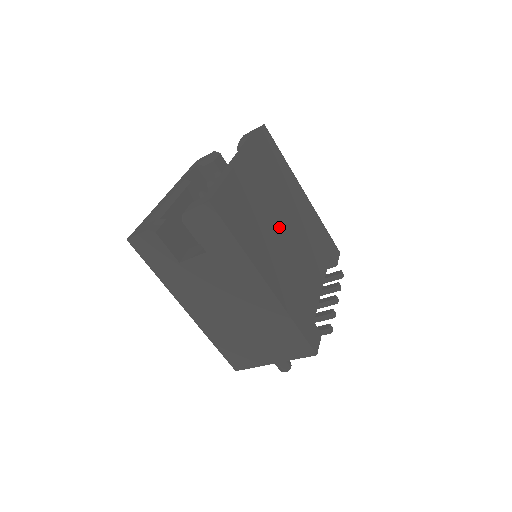
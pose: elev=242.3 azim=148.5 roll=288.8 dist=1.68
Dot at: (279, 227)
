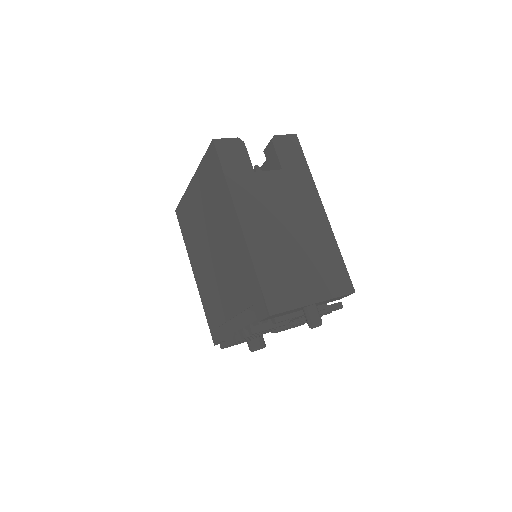
Dot at: occluded
